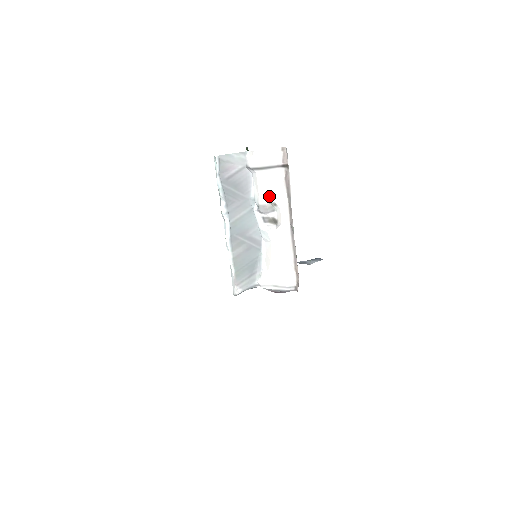
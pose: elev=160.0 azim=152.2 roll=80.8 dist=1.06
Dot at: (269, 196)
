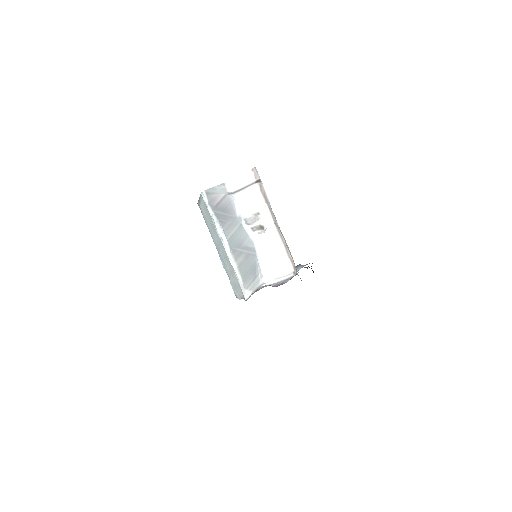
Dot at: (252, 209)
